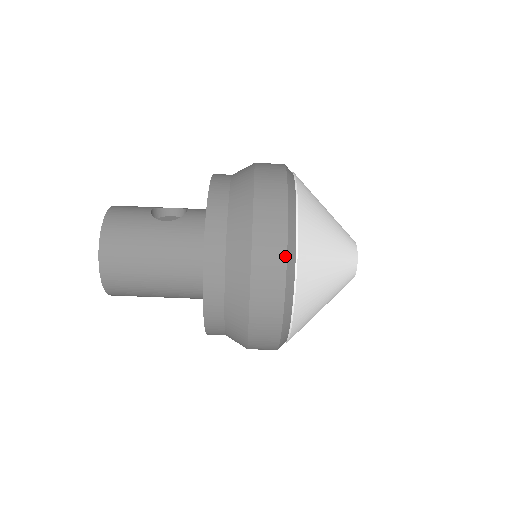
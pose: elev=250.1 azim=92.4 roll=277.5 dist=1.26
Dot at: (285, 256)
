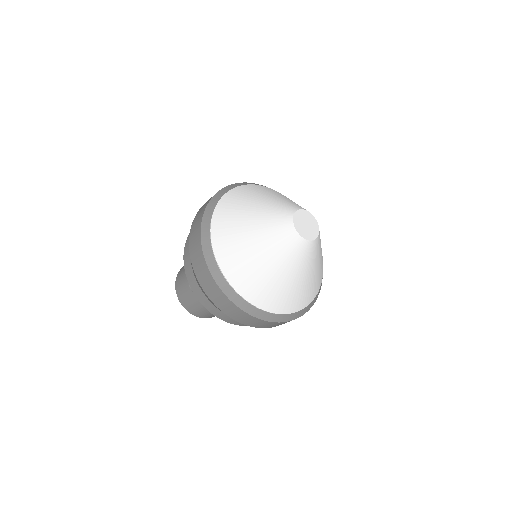
Dot at: (262, 321)
